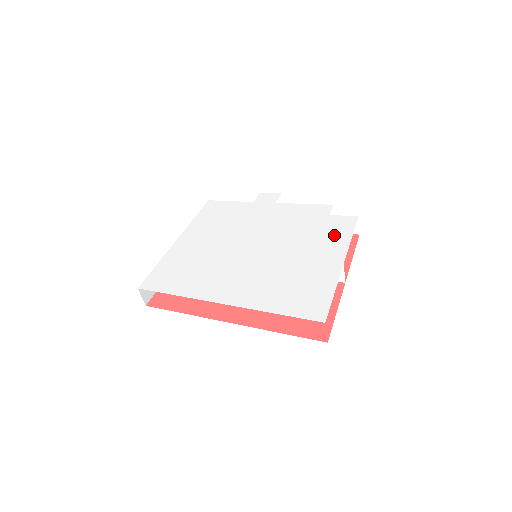
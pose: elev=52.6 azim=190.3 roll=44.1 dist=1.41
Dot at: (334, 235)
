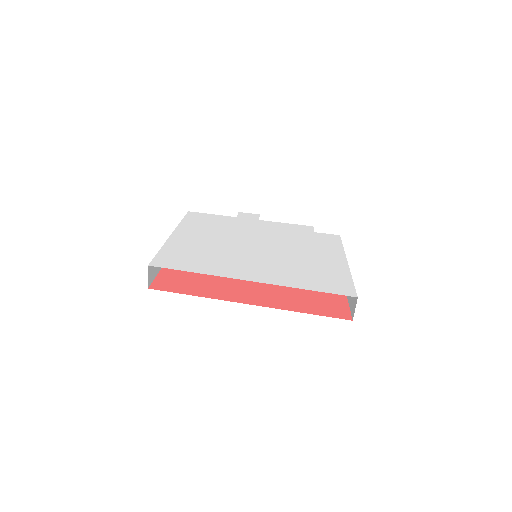
Dot at: (327, 244)
